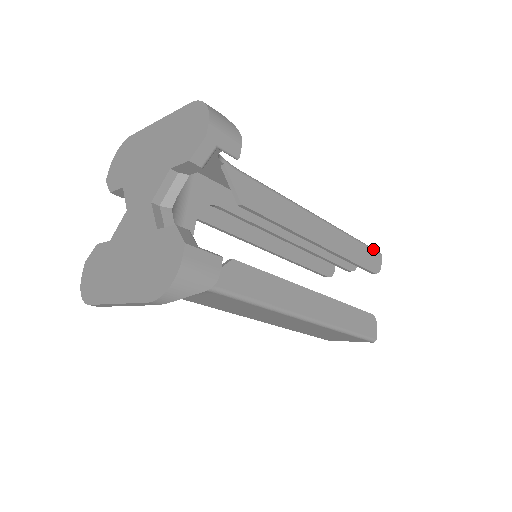
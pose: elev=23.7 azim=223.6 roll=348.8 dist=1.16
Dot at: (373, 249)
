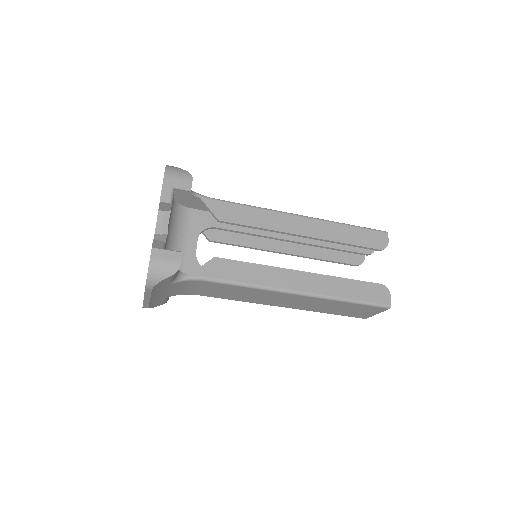
Dot at: (374, 230)
